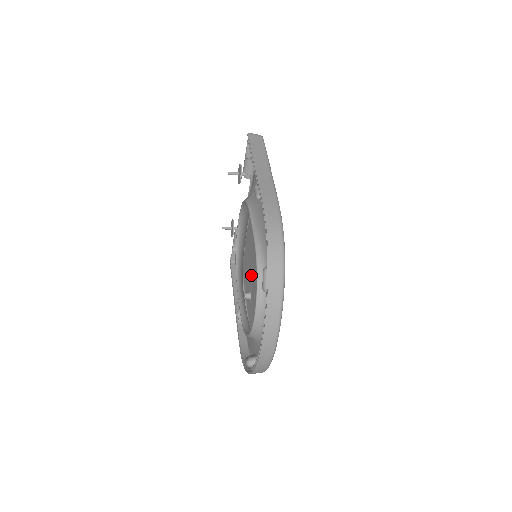
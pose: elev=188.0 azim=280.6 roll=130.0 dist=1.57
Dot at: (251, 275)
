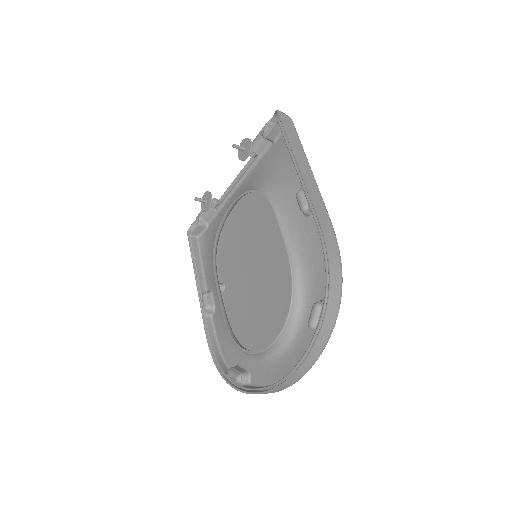
Dot at: (227, 265)
